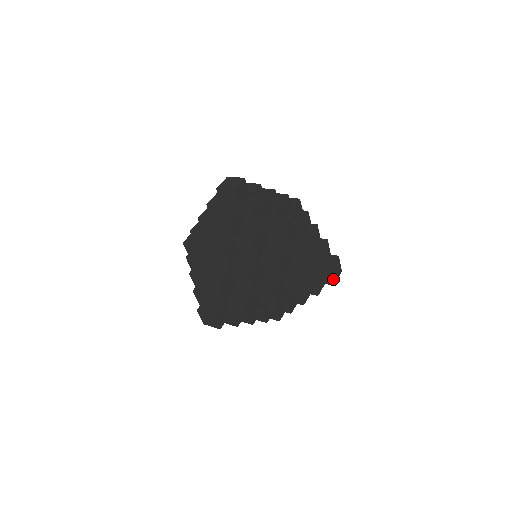
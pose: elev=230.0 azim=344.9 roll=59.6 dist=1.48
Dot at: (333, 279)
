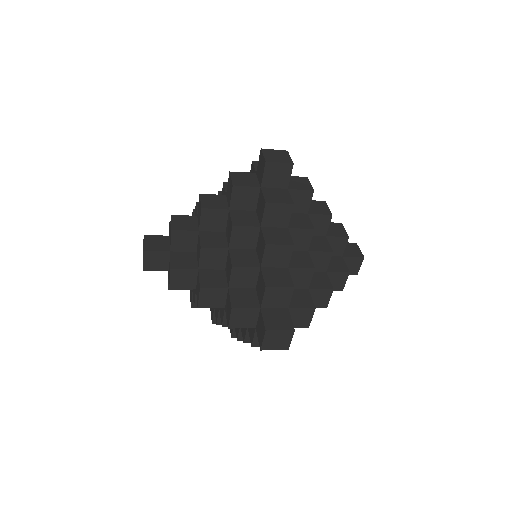
Dot at: (265, 343)
